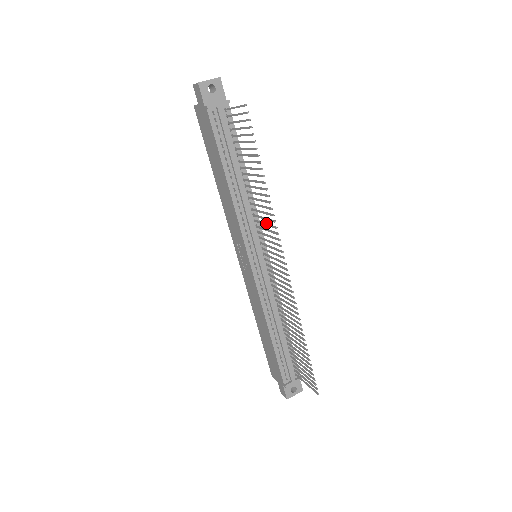
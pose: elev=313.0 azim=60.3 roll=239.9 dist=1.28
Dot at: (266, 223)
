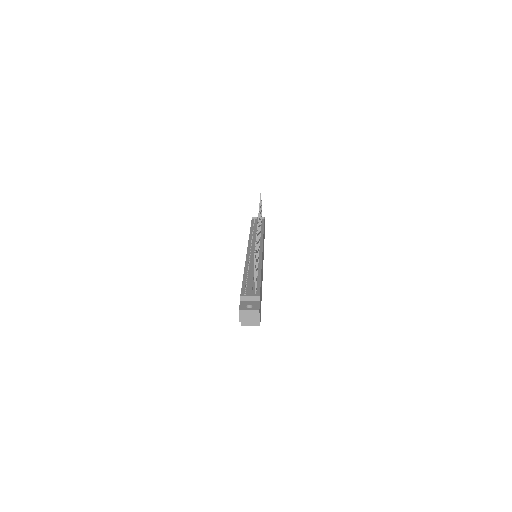
Dot at: occluded
